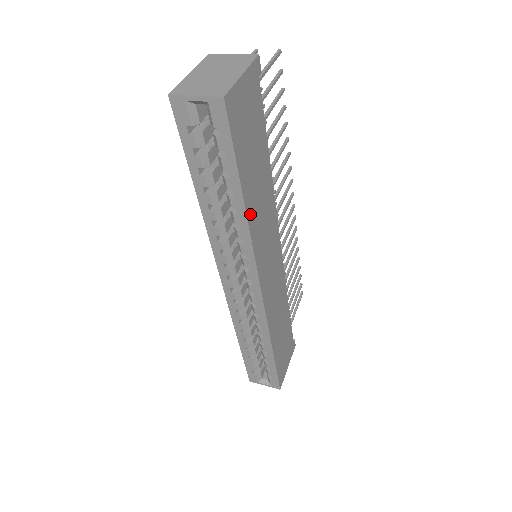
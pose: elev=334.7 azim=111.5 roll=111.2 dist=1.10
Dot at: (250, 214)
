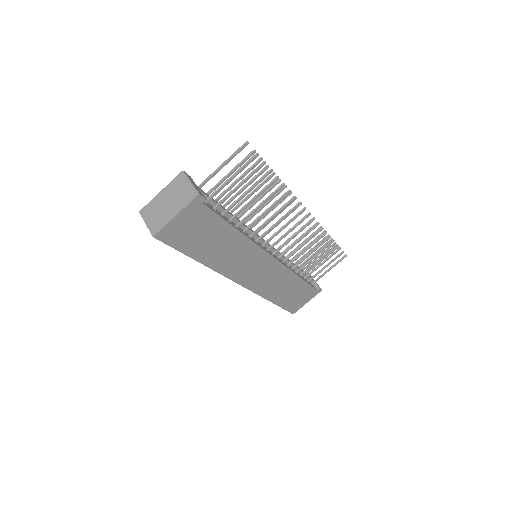
Dot at: (211, 263)
